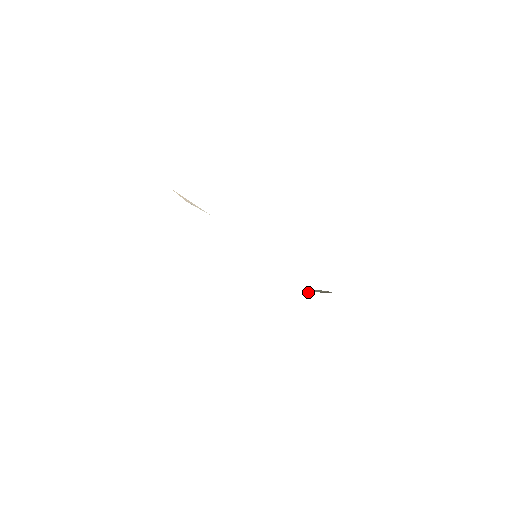
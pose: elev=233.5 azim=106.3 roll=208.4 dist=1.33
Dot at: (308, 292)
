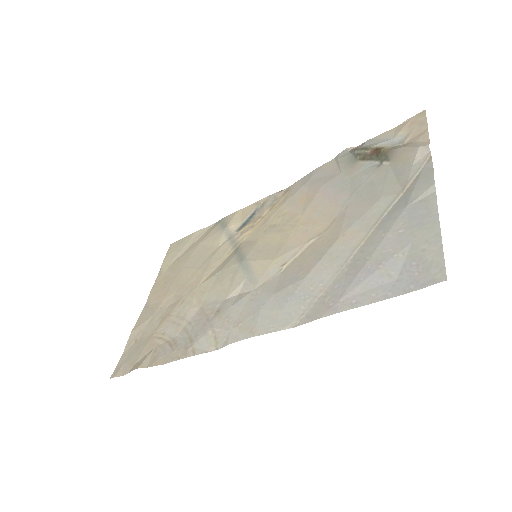
Dot at: (347, 155)
